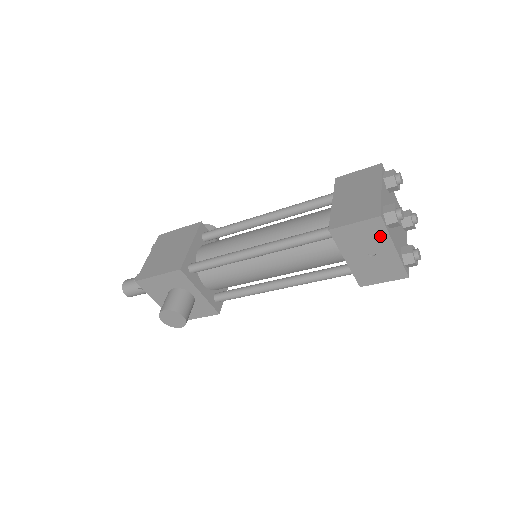
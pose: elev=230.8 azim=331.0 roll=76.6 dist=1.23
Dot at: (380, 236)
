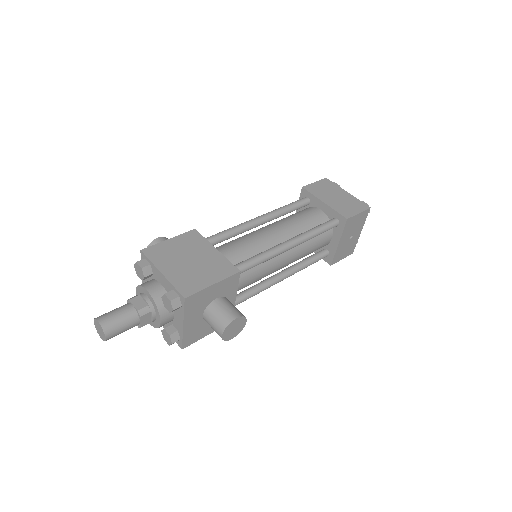
Dot at: (362, 223)
